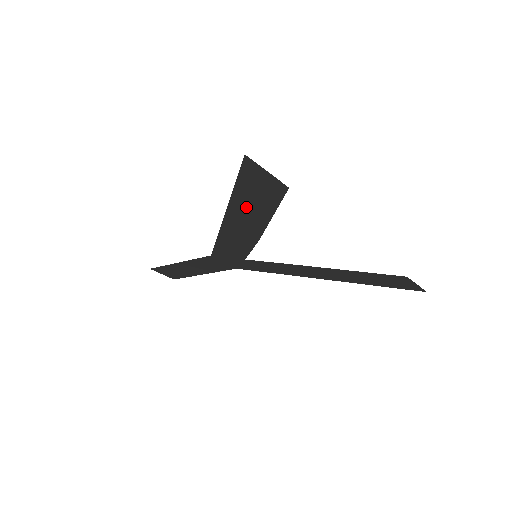
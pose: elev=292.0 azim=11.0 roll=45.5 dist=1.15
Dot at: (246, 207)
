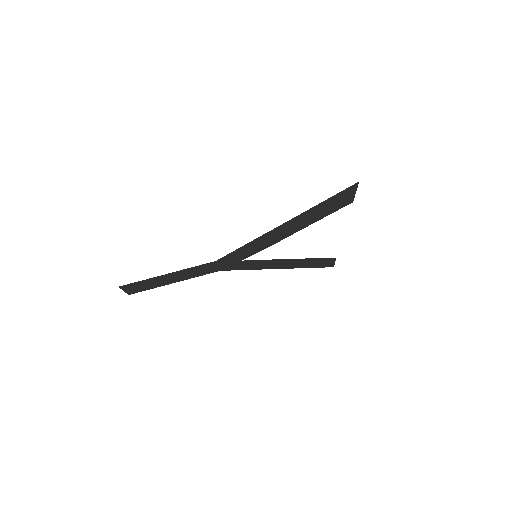
Dot at: (308, 216)
